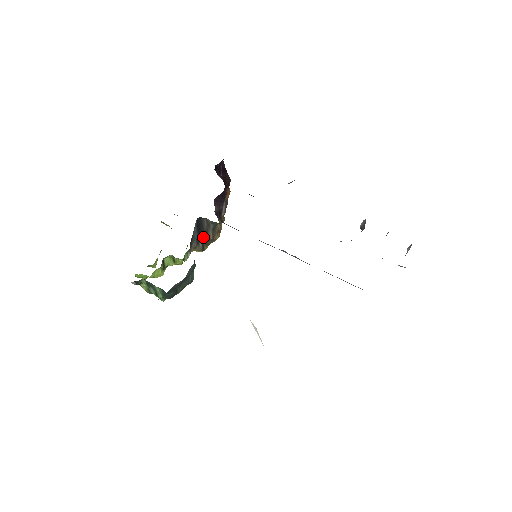
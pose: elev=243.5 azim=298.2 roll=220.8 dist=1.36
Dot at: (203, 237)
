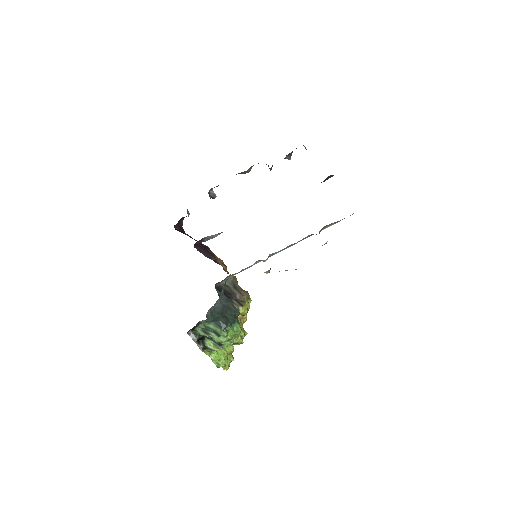
Dot at: (232, 296)
